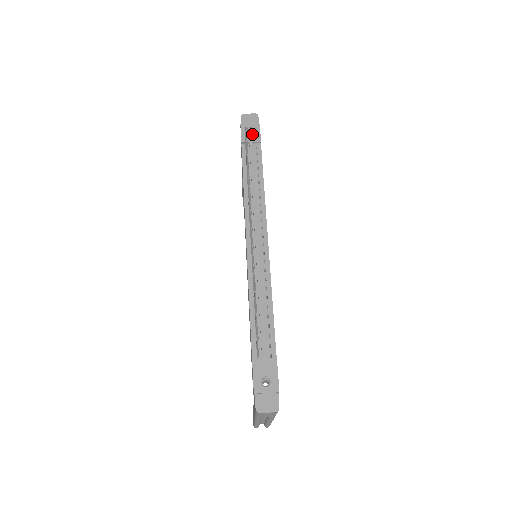
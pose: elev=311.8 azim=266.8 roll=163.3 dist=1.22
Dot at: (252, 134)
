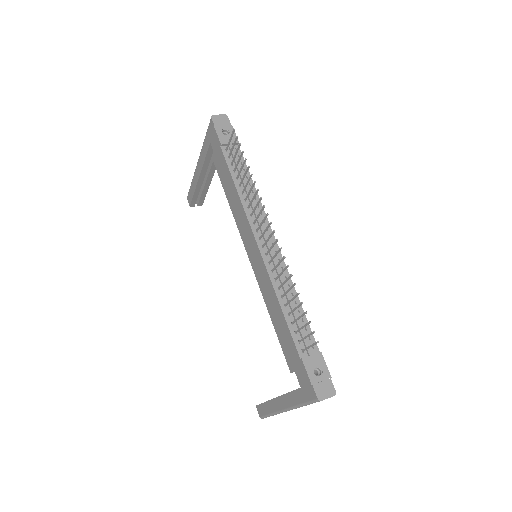
Dot at: (228, 136)
